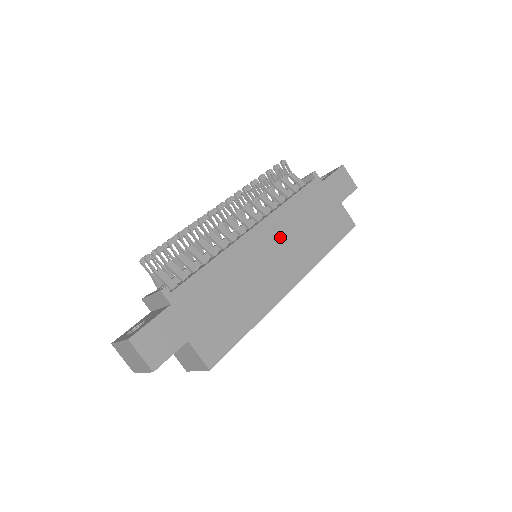
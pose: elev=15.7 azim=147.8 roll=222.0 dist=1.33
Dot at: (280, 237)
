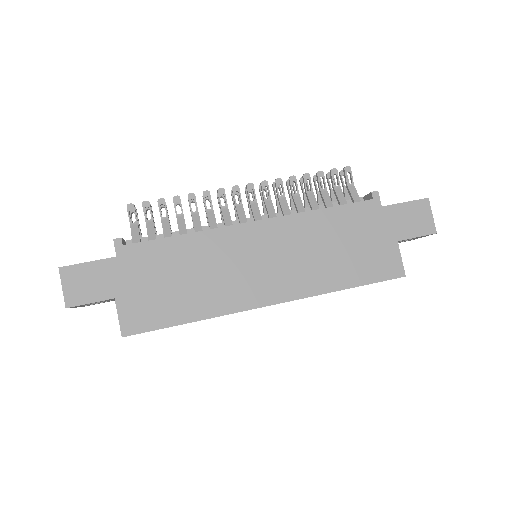
Dot at: (283, 245)
